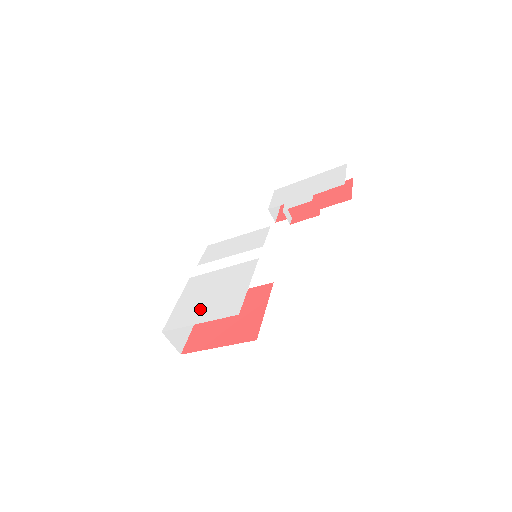
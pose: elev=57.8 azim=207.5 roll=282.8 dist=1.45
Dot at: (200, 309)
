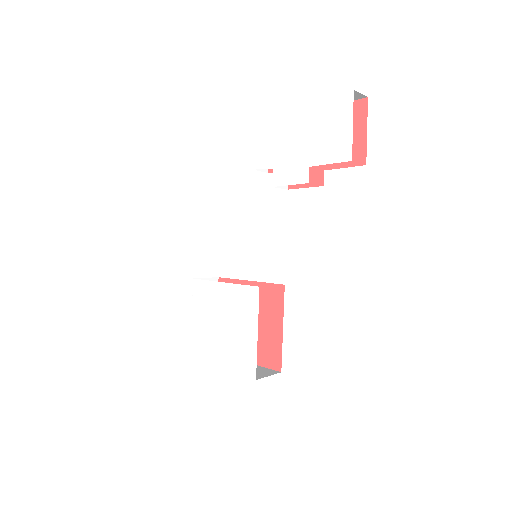
Dot at: (217, 346)
